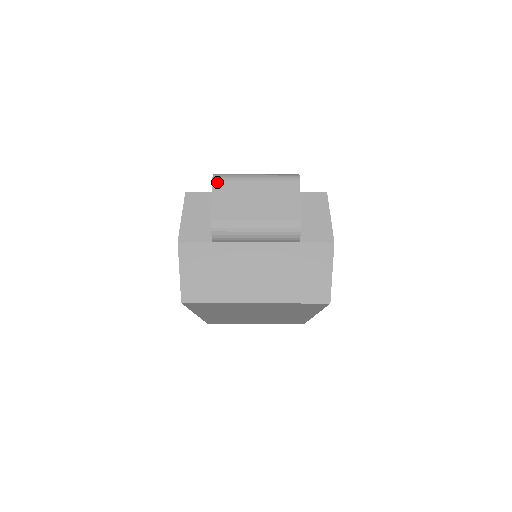
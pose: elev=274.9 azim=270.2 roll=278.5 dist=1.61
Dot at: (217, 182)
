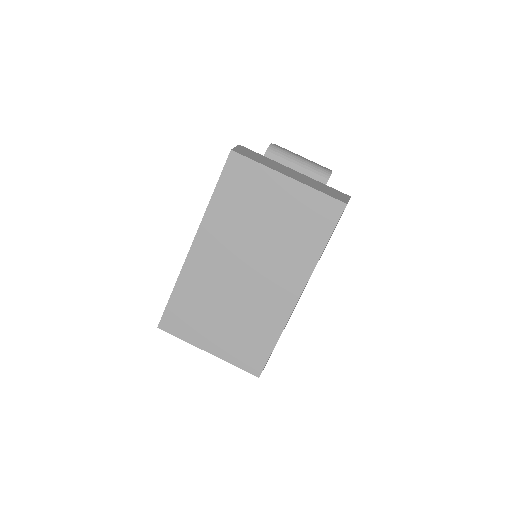
Dot at: occluded
